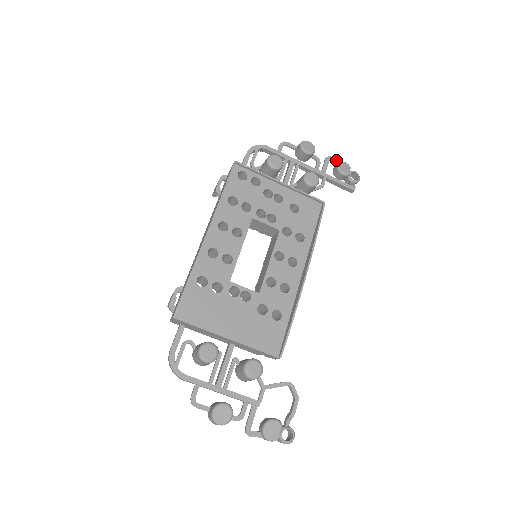
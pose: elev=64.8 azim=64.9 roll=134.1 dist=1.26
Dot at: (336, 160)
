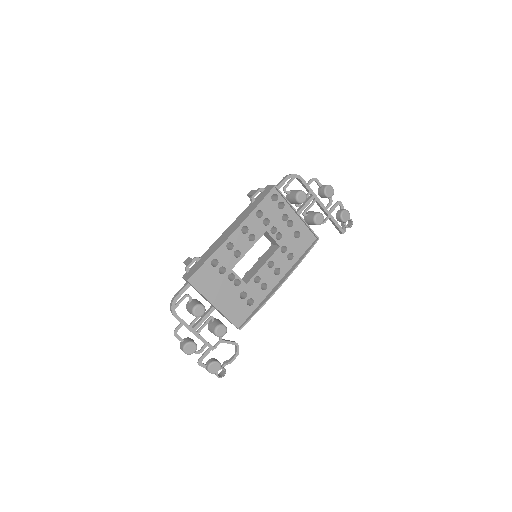
Dot at: (343, 206)
